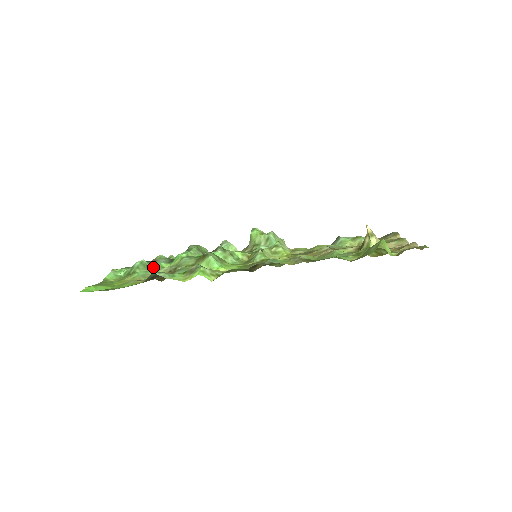
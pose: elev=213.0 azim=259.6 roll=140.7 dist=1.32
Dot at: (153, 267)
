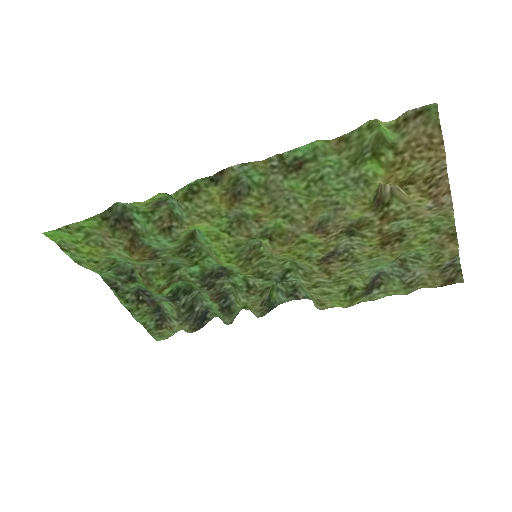
Dot at: occluded
